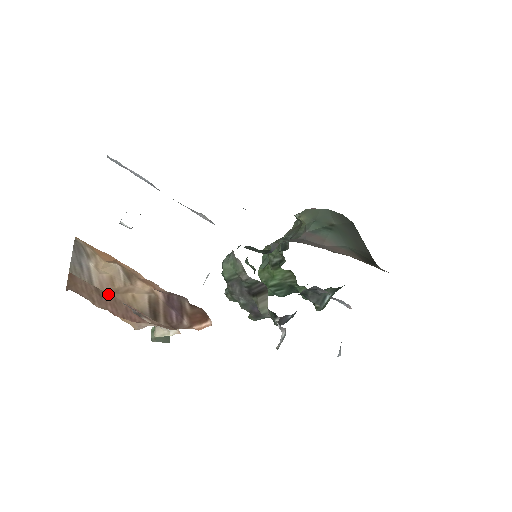
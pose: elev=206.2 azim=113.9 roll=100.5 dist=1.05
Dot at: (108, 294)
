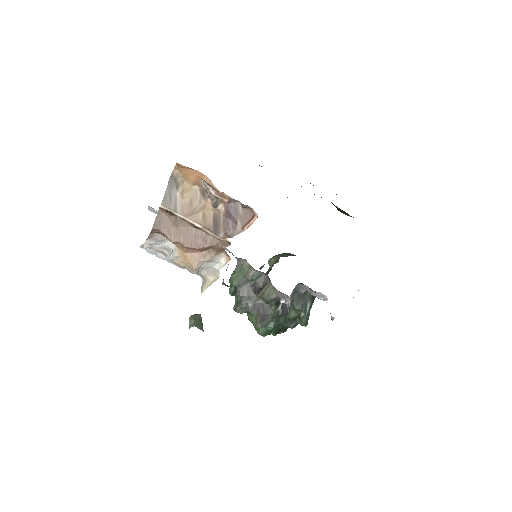
Dot at: (183, 223)
